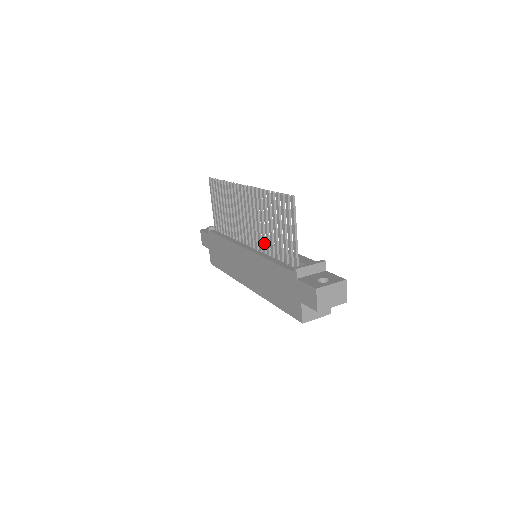
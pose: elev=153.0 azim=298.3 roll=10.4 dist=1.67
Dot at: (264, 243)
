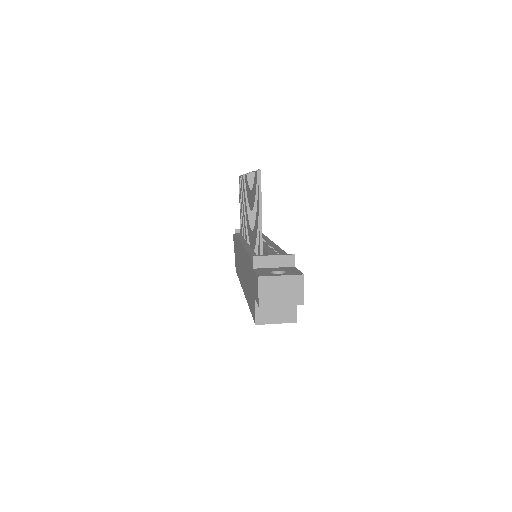
Dot at: occluded
